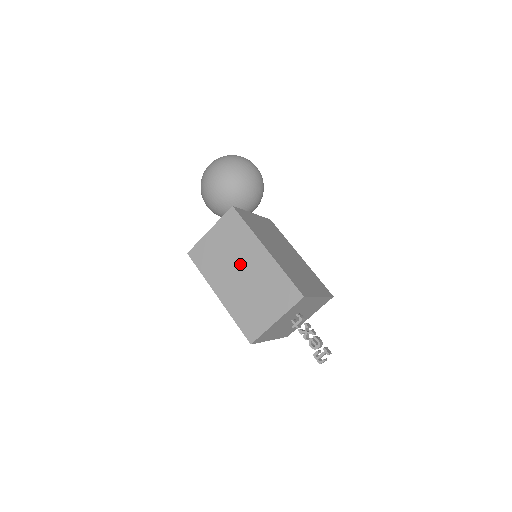
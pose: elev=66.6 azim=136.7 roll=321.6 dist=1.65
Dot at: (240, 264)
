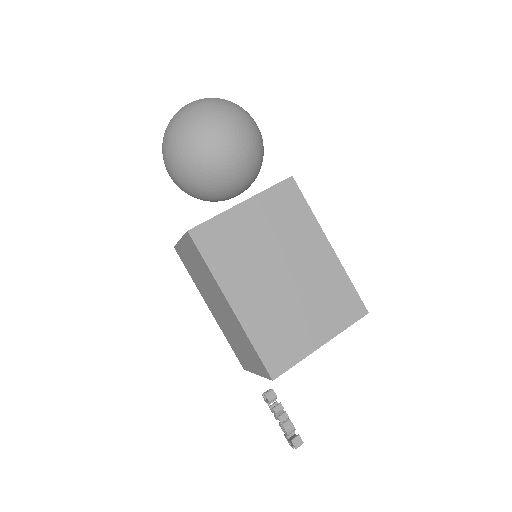
Dot at: (214, 298)
